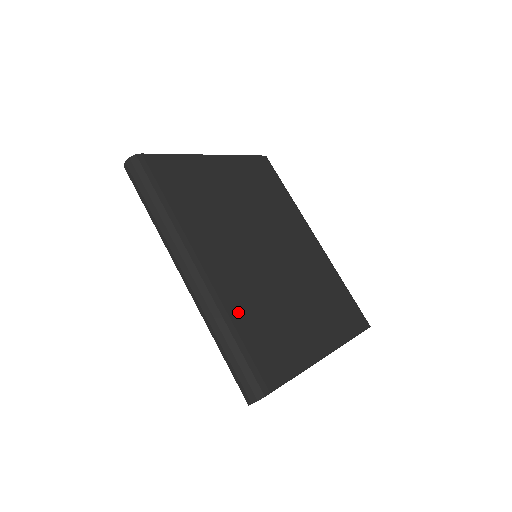
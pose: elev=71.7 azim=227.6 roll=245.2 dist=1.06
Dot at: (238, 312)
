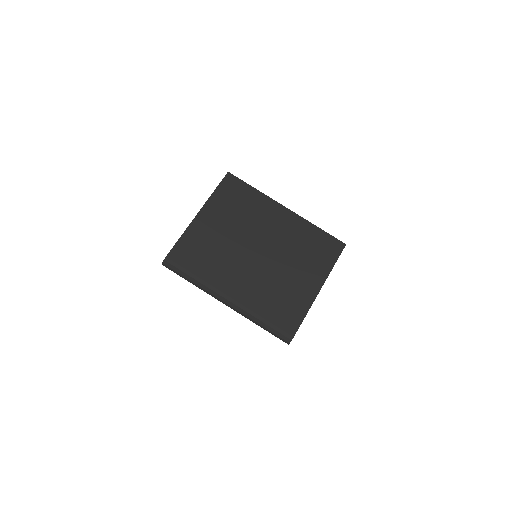
Dot at: (259, 307)
